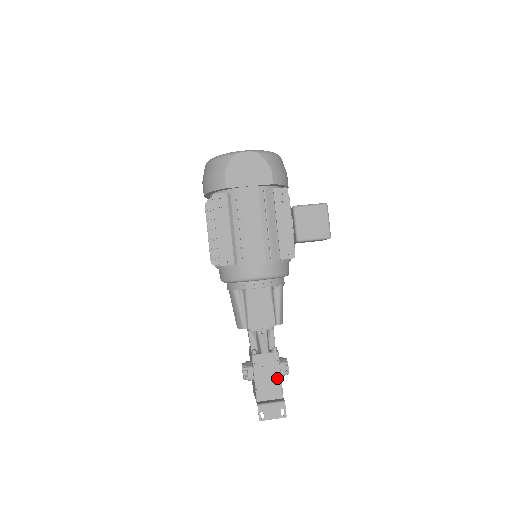
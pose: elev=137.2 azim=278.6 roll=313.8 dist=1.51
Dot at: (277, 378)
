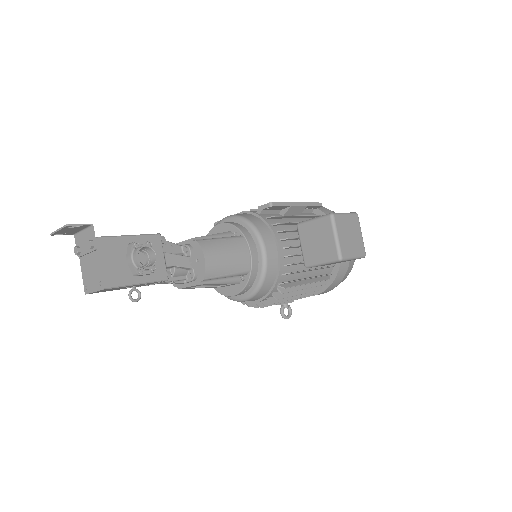
Dot at: (123, 237)
